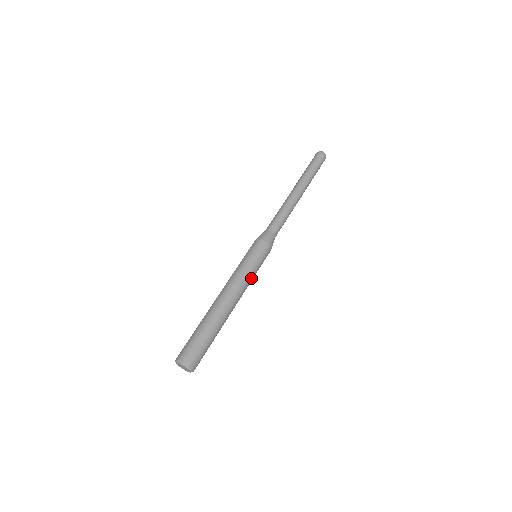
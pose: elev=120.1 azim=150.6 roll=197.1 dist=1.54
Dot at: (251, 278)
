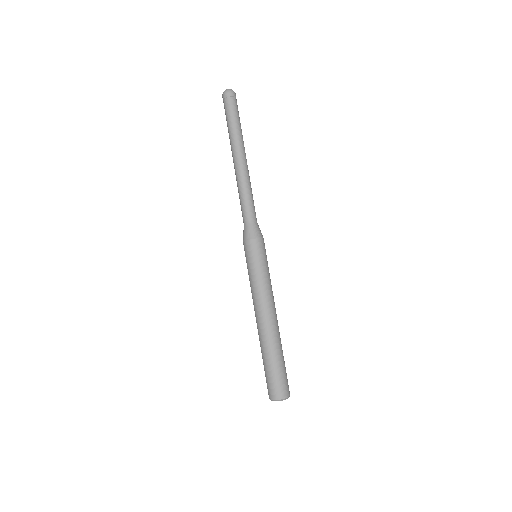
Dot at: occluded
